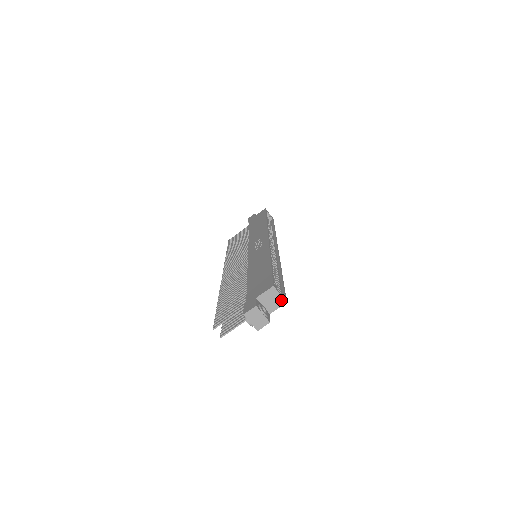
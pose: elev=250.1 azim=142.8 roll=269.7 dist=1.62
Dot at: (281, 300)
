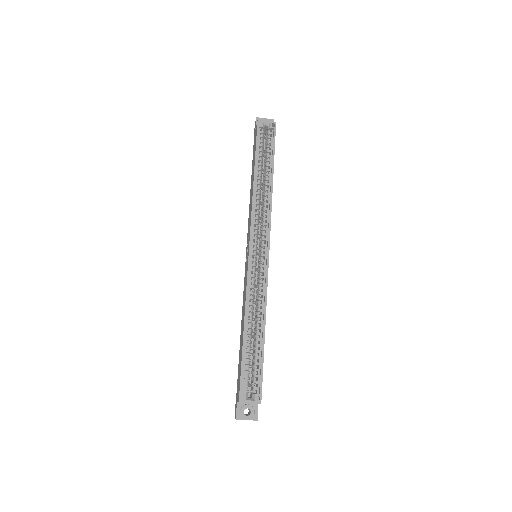
Dot at: occluded
